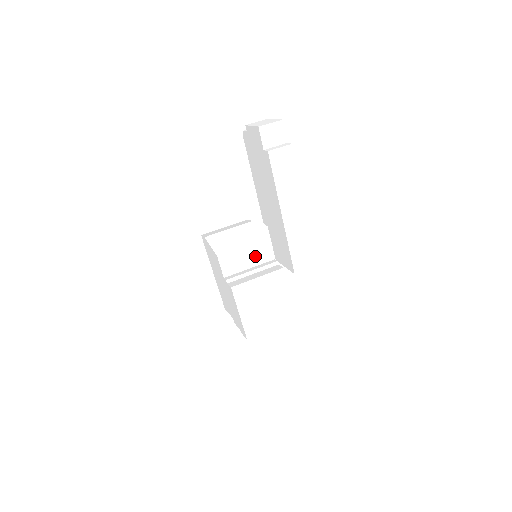
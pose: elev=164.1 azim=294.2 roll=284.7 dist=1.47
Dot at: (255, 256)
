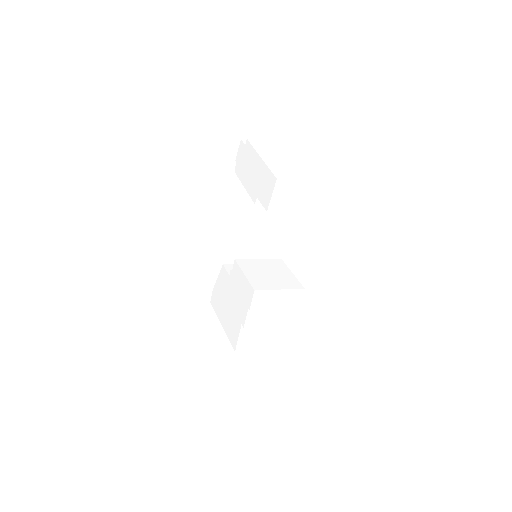
Dot at: occluded
